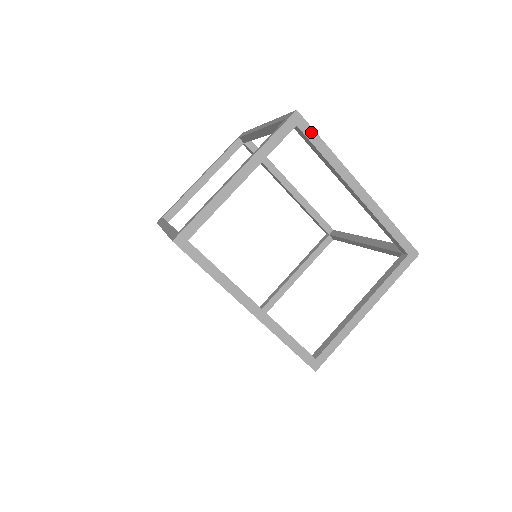
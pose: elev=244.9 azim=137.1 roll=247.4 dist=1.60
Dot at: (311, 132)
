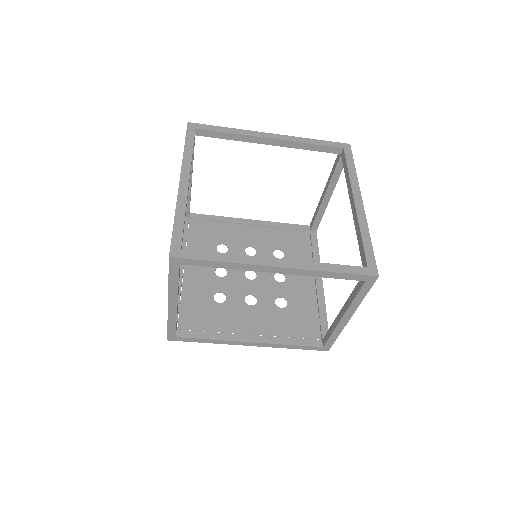
Dot at: (195, 262)
